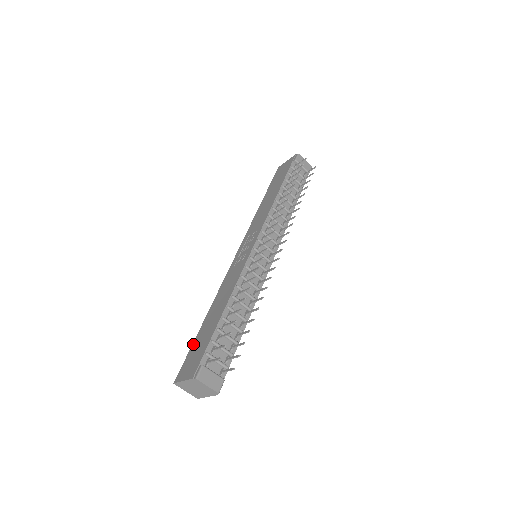
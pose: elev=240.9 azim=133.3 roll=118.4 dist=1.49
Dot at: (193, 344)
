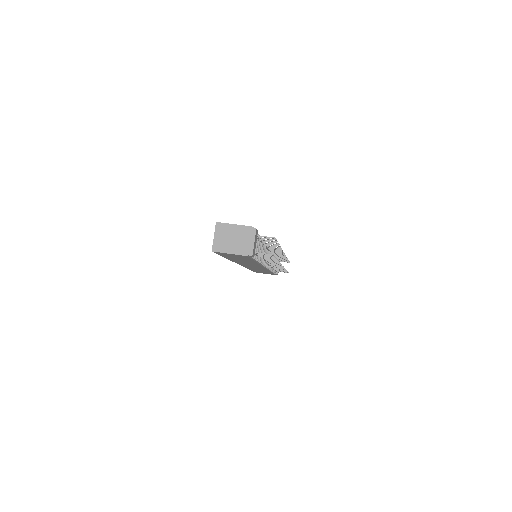
Dot at: occluded
